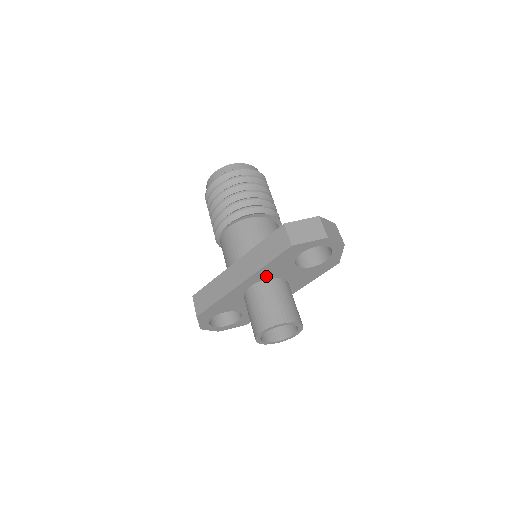
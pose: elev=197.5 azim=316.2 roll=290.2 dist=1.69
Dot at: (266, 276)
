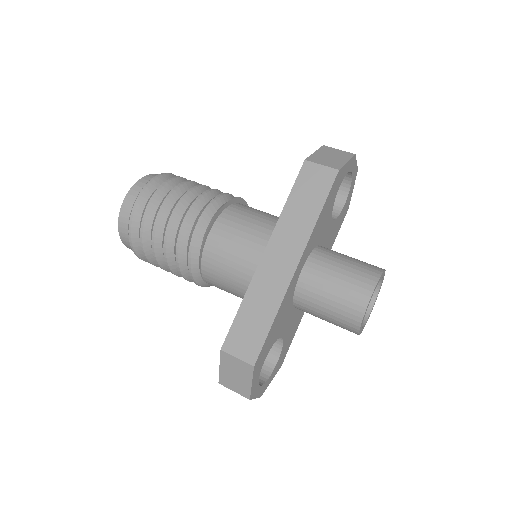
Dot at: (314, 242)
